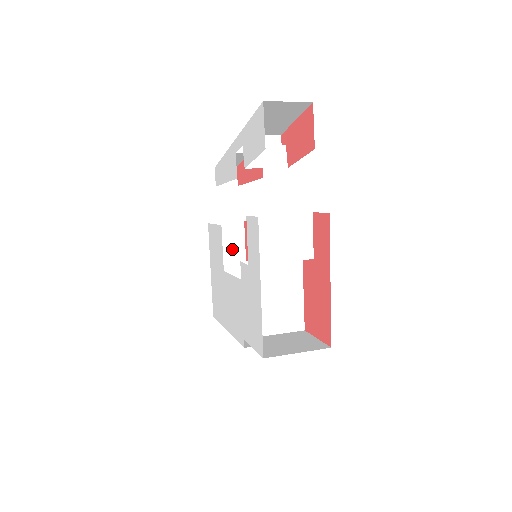
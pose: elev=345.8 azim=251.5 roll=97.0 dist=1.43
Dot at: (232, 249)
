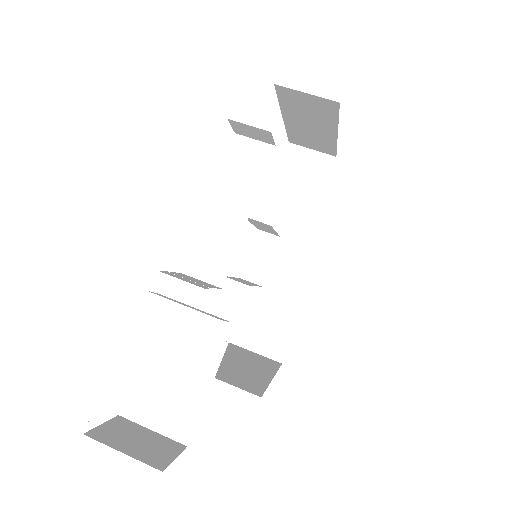
Dot at: (316, 115)
